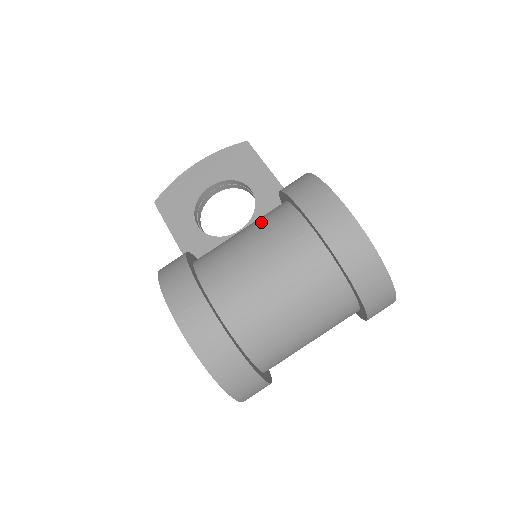
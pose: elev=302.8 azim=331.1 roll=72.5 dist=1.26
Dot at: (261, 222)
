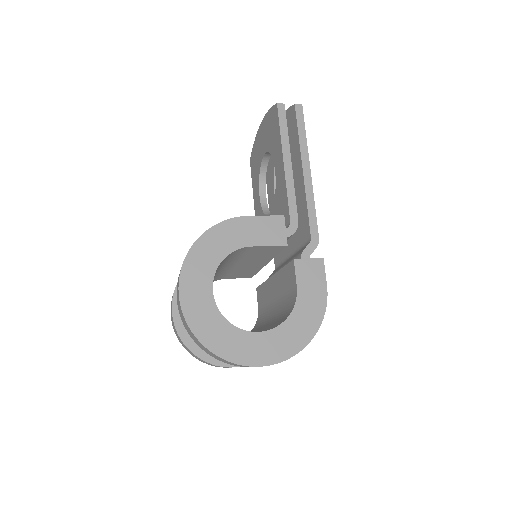
Dot at: occluded
